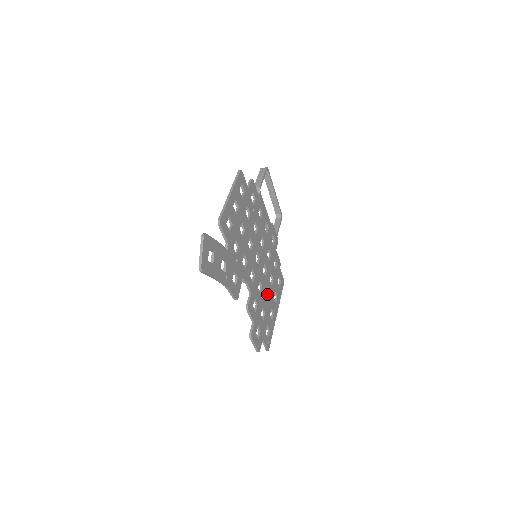
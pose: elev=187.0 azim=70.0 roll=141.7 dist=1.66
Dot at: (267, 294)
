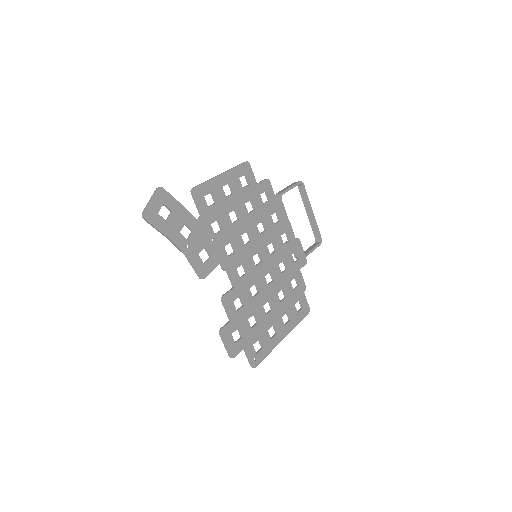
Dot at: (270, 307)
